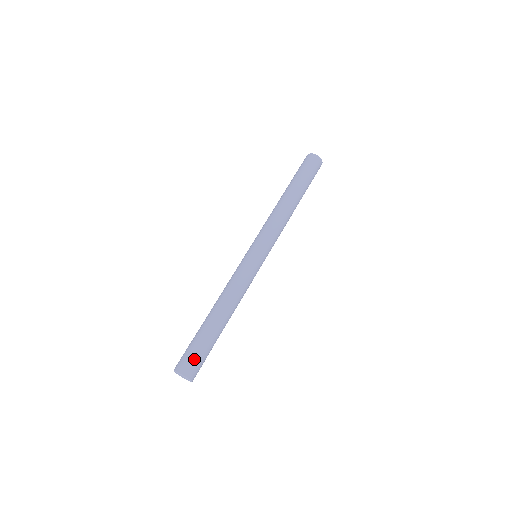
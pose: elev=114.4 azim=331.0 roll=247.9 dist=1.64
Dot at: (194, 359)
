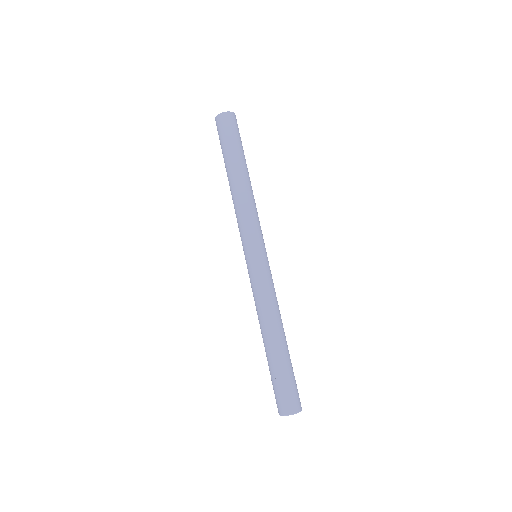
Dot at: (285, 394)
